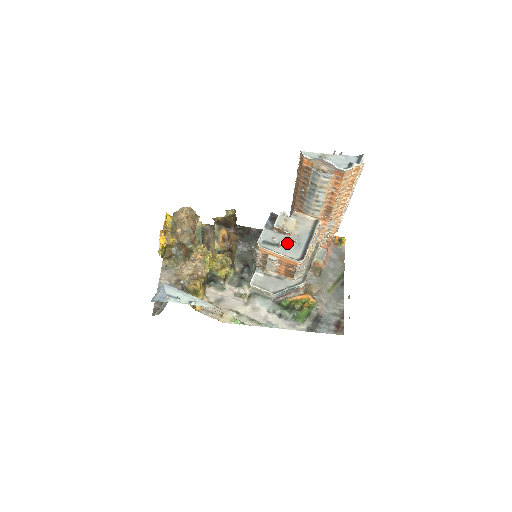
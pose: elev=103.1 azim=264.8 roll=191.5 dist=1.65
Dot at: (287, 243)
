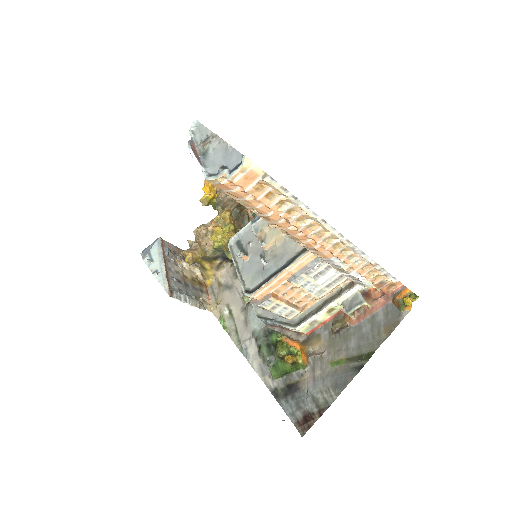
Dot at: (256, 259)
